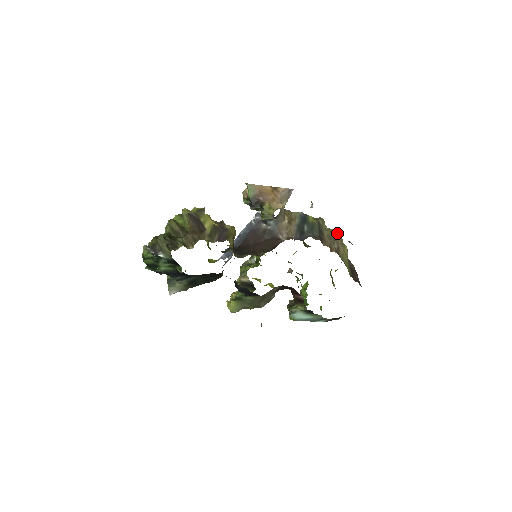
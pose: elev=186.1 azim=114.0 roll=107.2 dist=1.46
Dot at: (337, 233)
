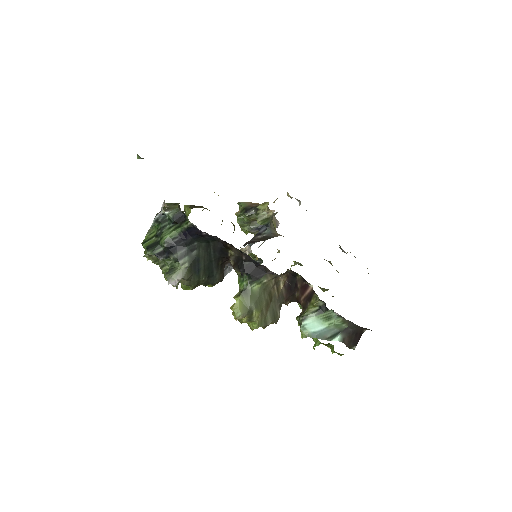
Dot at: occluded
